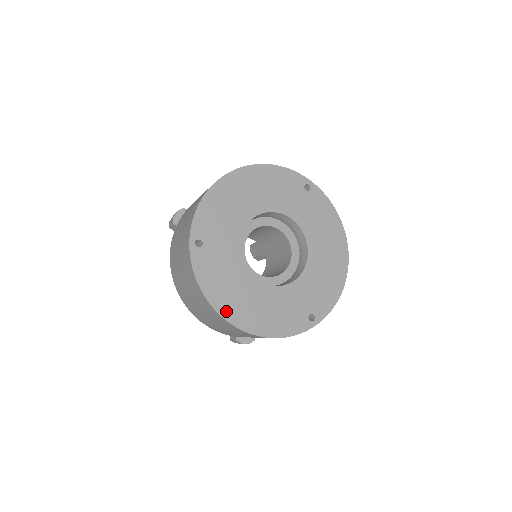
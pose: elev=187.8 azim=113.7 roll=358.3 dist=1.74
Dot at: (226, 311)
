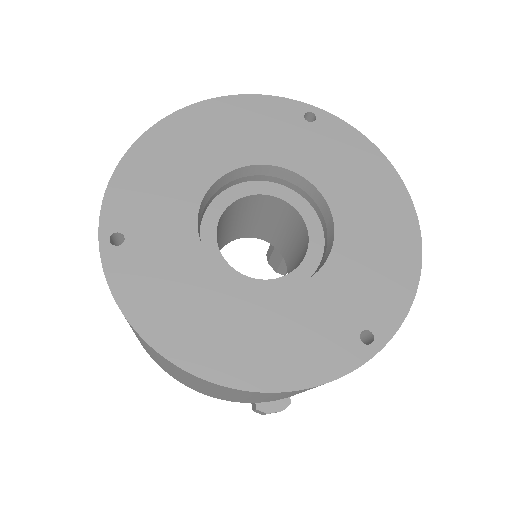
Dot at: (183, 353)
